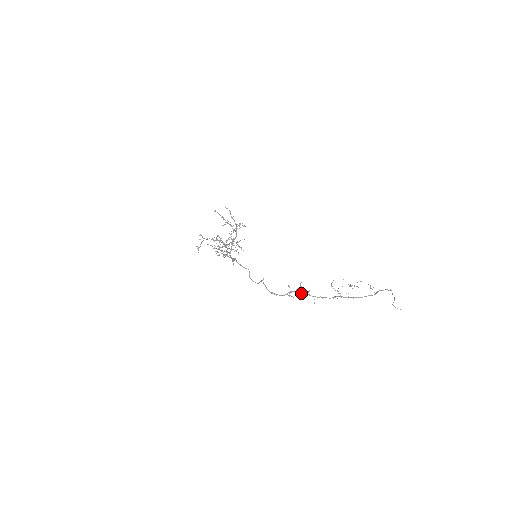
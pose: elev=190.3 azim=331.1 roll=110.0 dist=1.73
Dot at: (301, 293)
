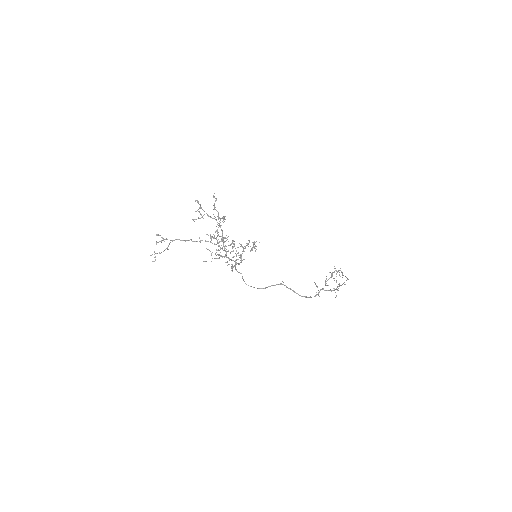
Dot at: (326, 290)
